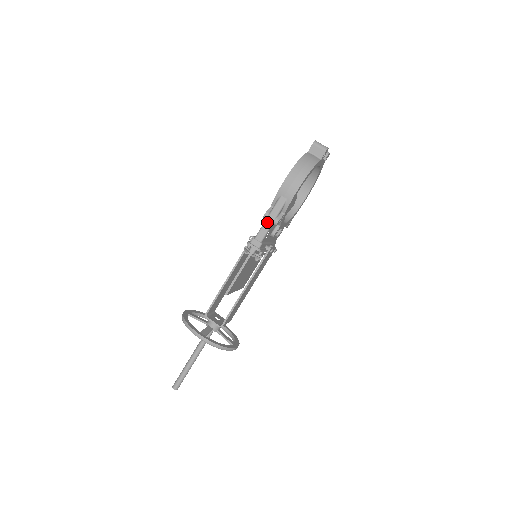
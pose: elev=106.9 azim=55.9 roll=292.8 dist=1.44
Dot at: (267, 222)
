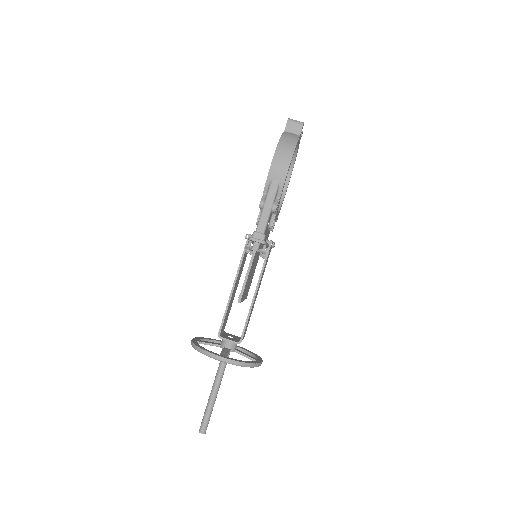
Dot at: (265, 210)
